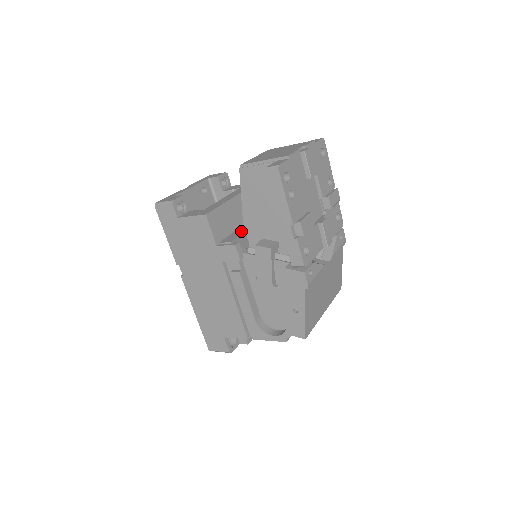
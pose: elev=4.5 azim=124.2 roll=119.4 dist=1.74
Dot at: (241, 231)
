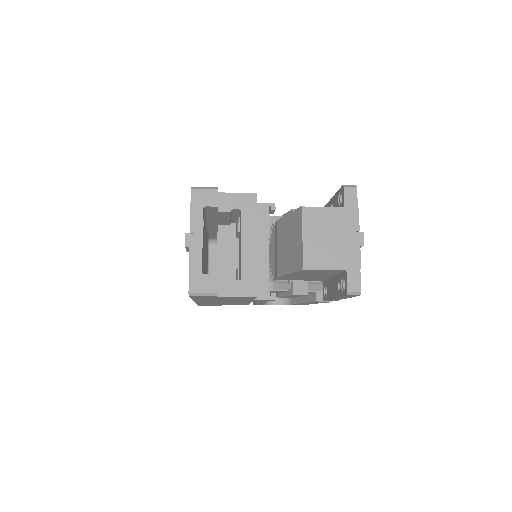
Dot at: (265, 269)
